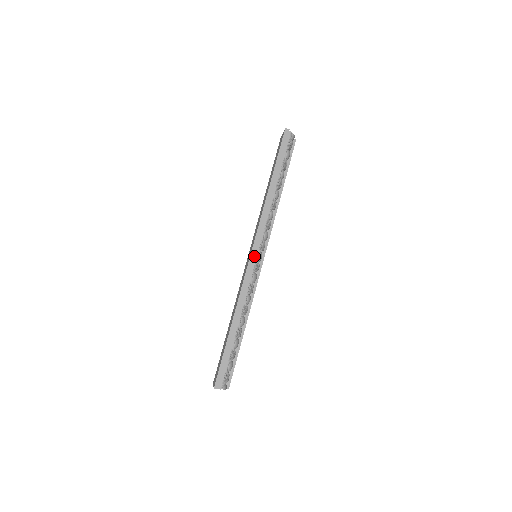
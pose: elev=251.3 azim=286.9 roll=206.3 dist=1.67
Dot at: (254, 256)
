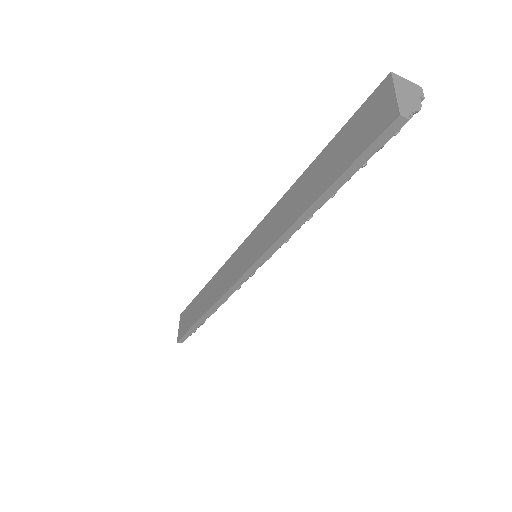
Dot at: (249, 276)
